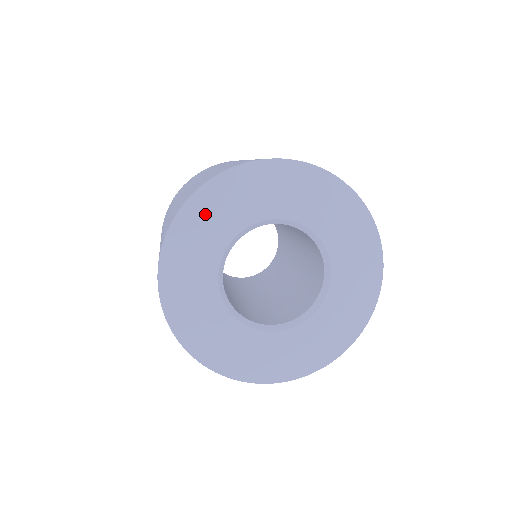
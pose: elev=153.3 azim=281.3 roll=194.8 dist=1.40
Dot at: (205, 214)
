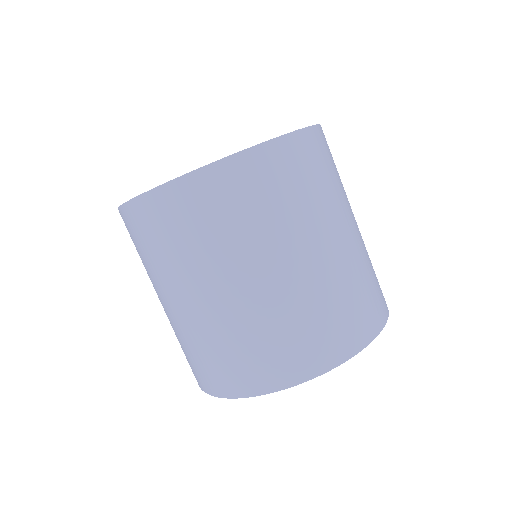
Dot at: occluded
